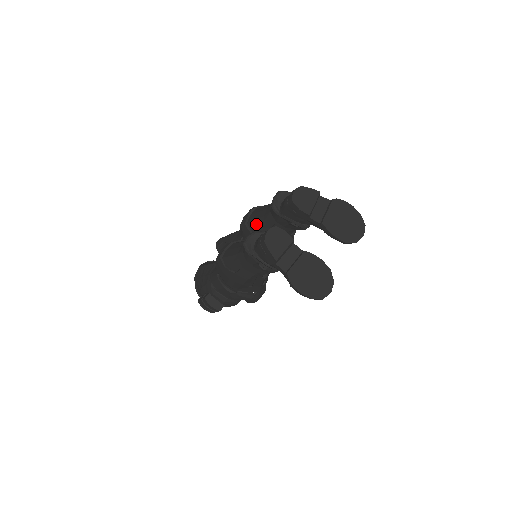
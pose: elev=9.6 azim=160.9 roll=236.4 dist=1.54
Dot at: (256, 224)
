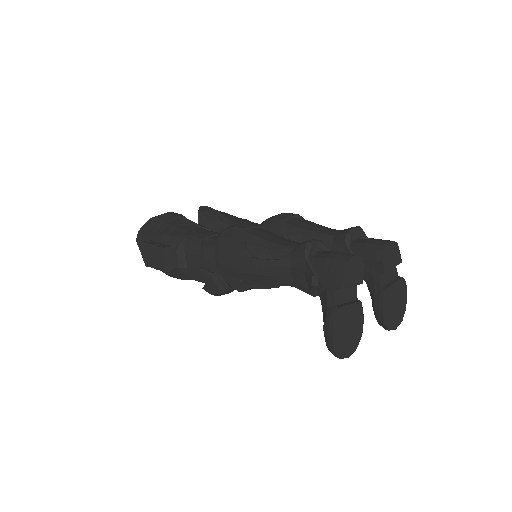
Dot at: (299, 232)
